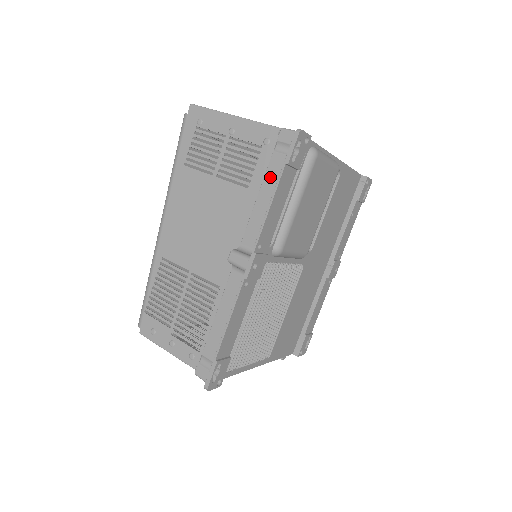
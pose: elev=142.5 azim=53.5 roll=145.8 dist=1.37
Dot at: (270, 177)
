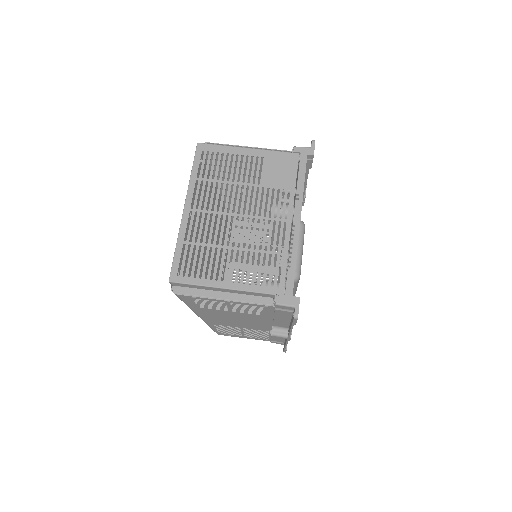
Dot at: (279, 315)
